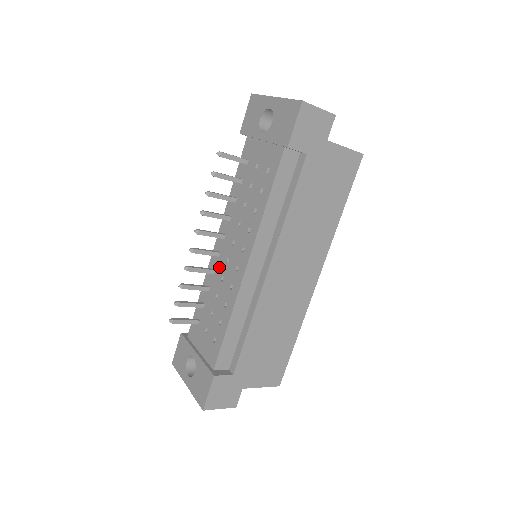
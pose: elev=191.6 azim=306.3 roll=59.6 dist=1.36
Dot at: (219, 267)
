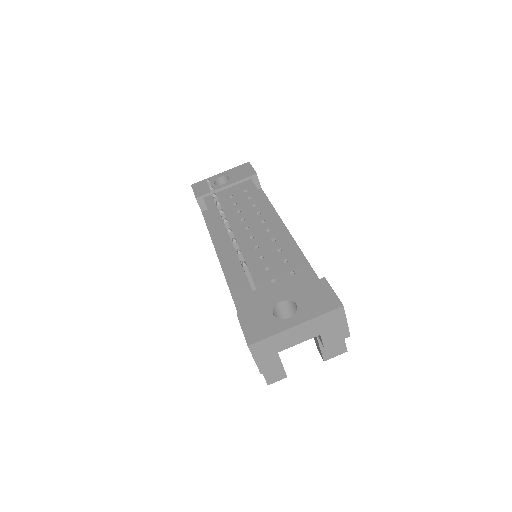
Dot at: (244, 247)
